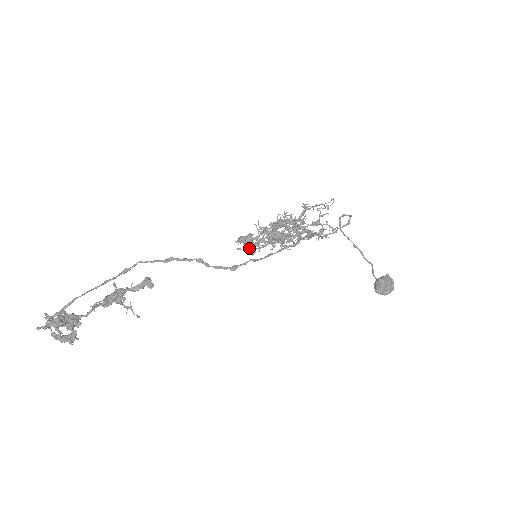
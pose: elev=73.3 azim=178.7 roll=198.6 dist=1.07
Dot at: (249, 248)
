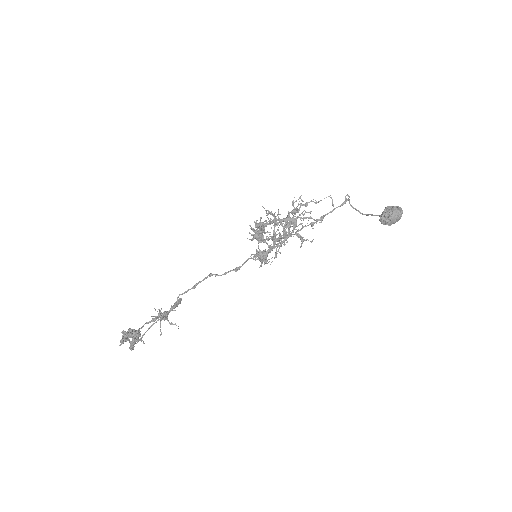
Dot at: (262, 259)
